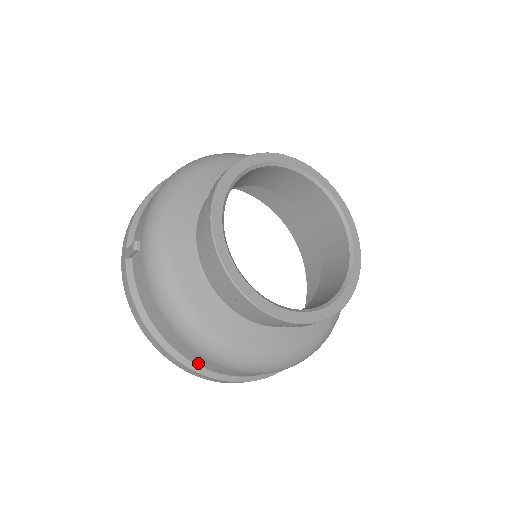
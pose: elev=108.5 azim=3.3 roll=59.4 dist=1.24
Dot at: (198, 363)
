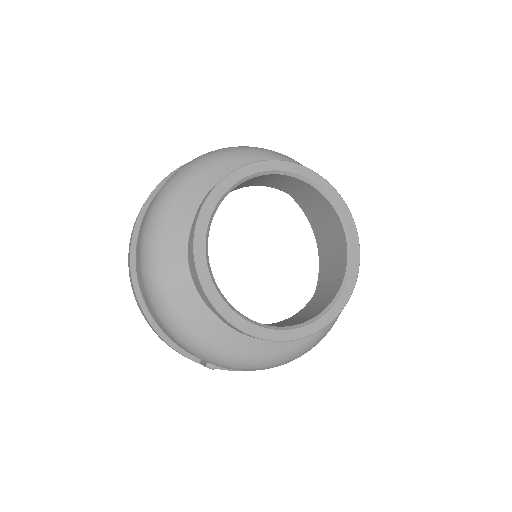
Dot at: occluded
